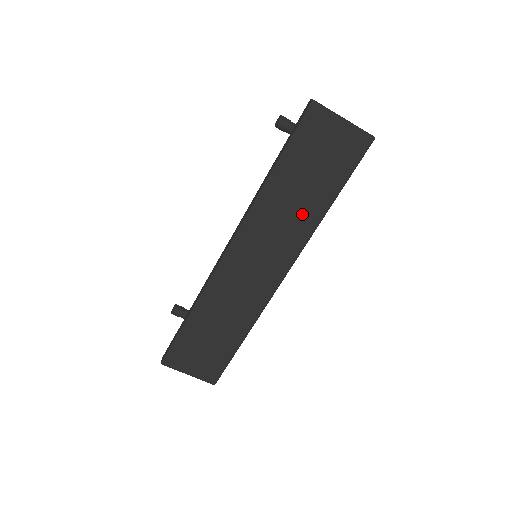
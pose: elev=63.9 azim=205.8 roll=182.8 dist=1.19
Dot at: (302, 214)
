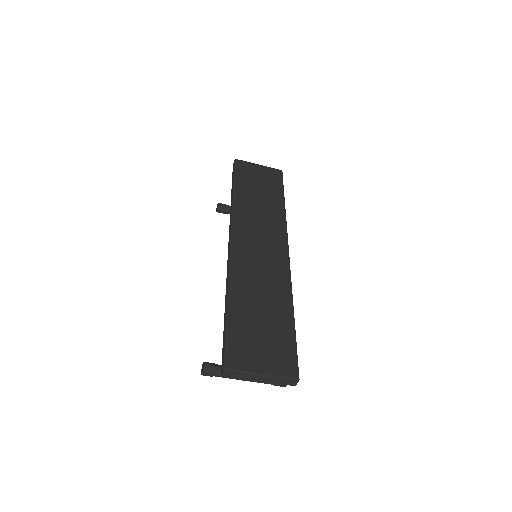
Dot at: (270, 210)
